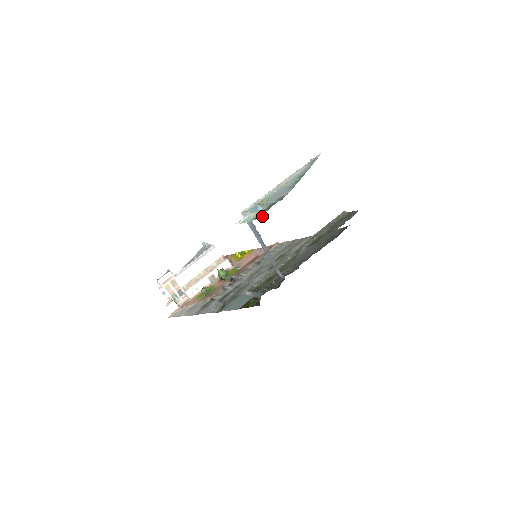
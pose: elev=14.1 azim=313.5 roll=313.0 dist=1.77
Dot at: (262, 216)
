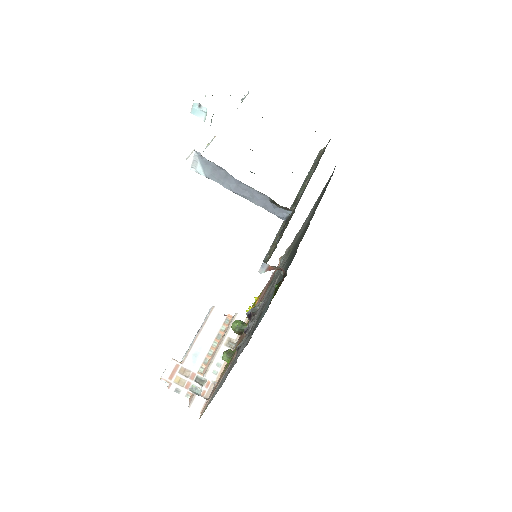
Dot at: (204, 120)
